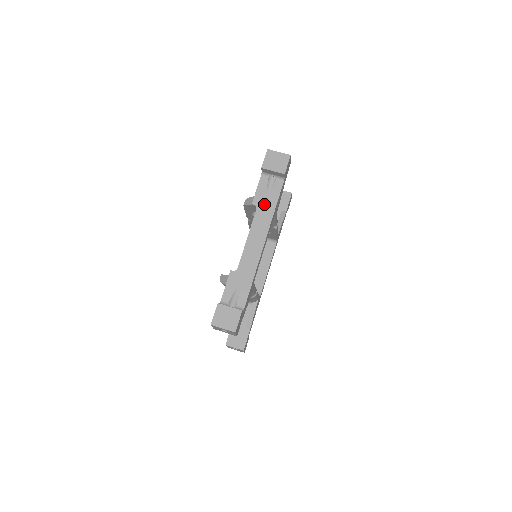
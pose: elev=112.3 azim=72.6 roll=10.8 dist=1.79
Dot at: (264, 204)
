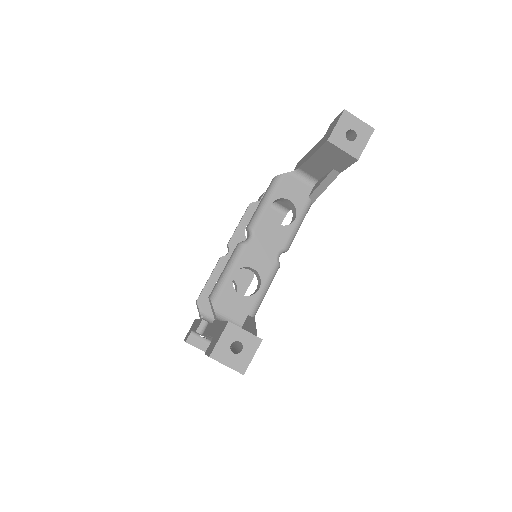
Dot at: occluded
